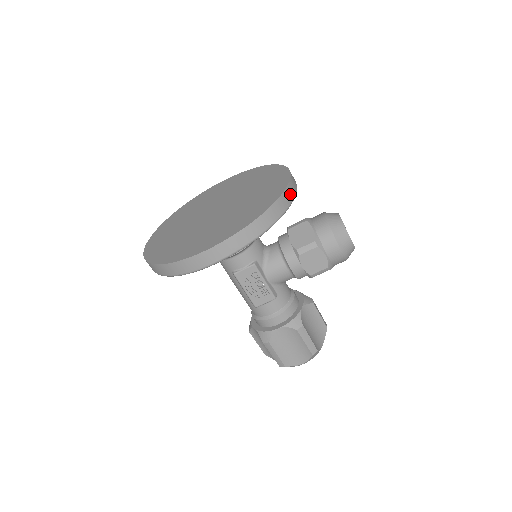
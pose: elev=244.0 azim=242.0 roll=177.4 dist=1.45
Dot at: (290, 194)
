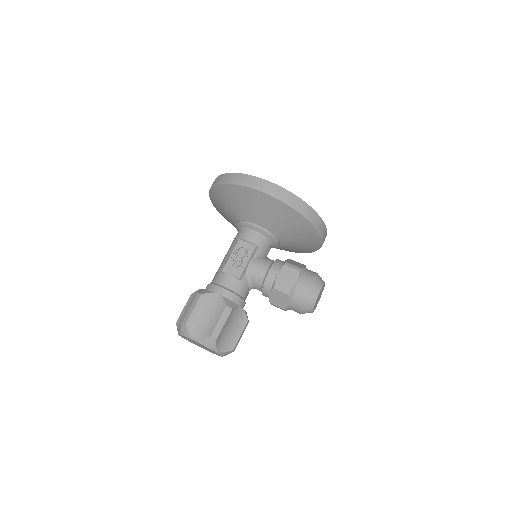
Dot at: (320, 226)
